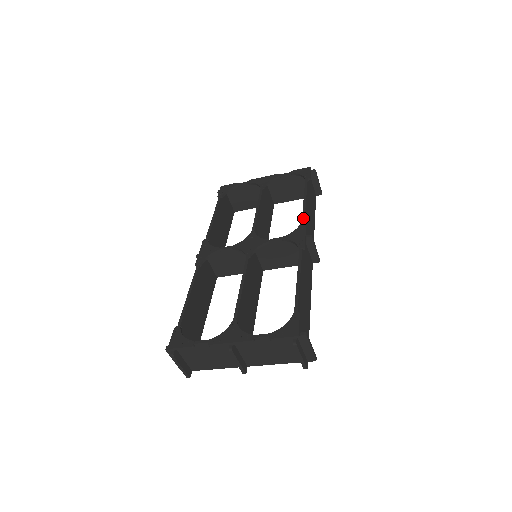
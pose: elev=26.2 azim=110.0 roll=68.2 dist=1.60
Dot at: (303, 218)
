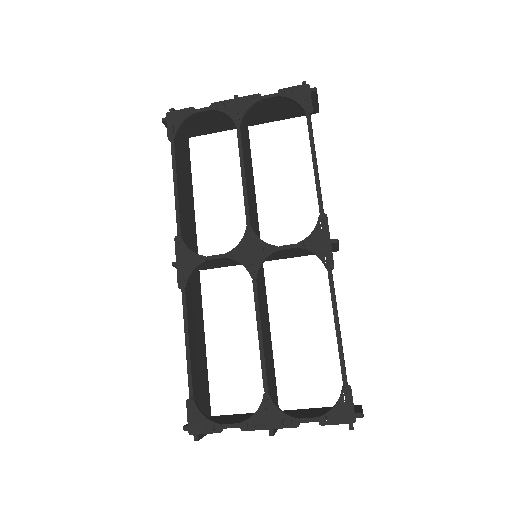
Dot at: (320, 207)
